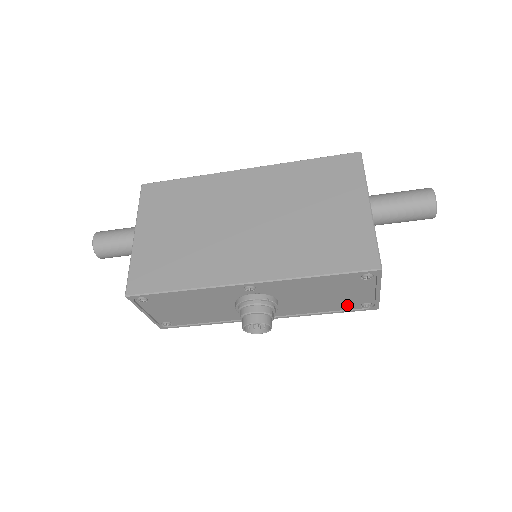
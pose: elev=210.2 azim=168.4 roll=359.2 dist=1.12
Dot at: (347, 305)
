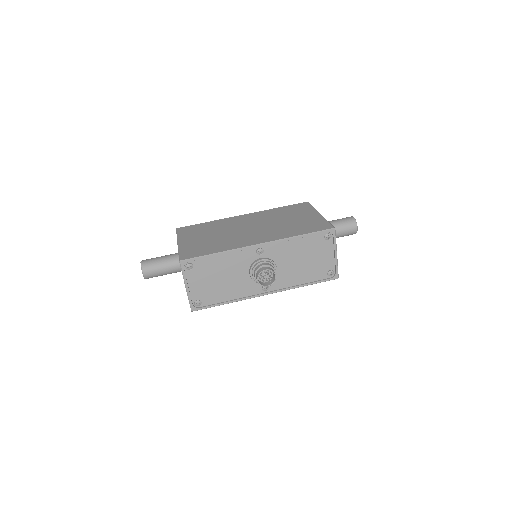
Dot at: (319, 274)
